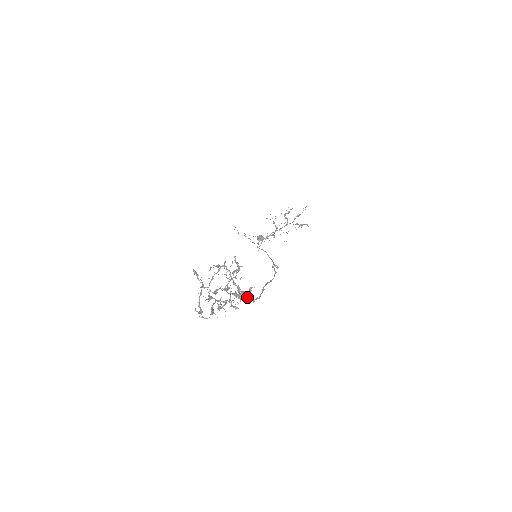
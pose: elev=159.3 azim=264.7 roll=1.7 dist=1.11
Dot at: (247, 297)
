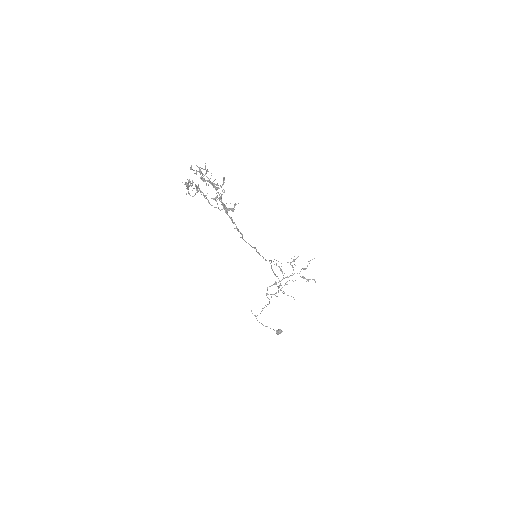
Dot at: (232, 210)
